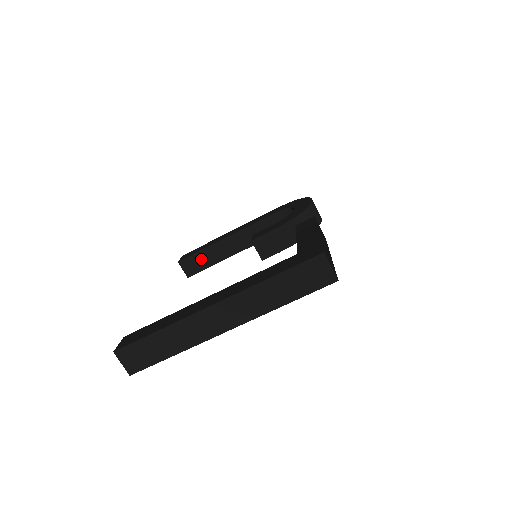
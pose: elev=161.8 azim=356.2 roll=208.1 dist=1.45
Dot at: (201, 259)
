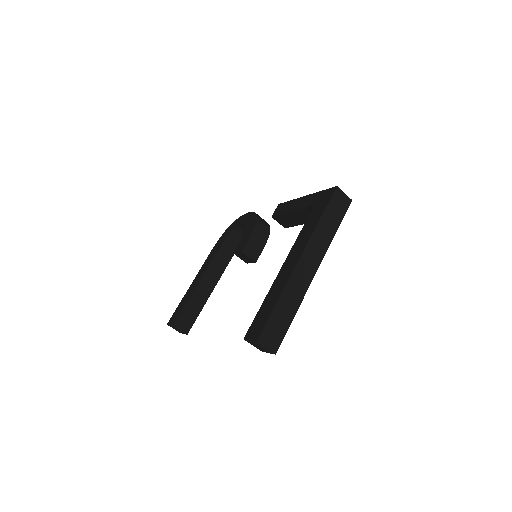
Dot at: (190, 311)
